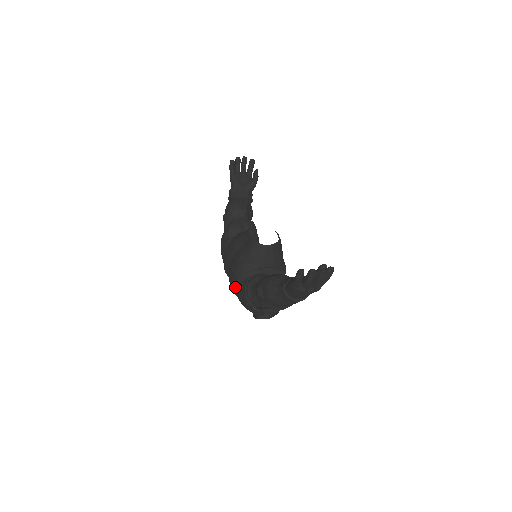
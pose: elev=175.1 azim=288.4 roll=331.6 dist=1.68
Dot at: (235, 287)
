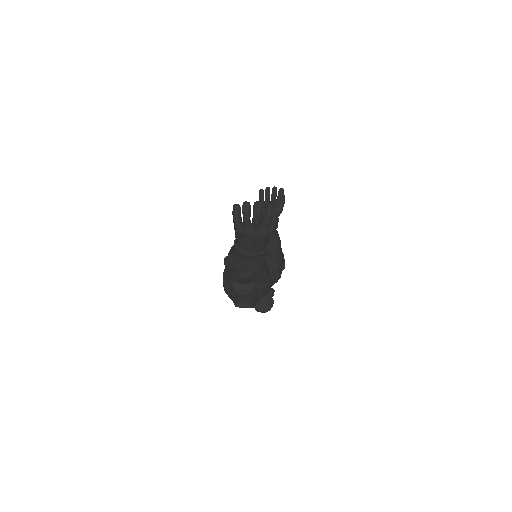
Dot at: occluded
